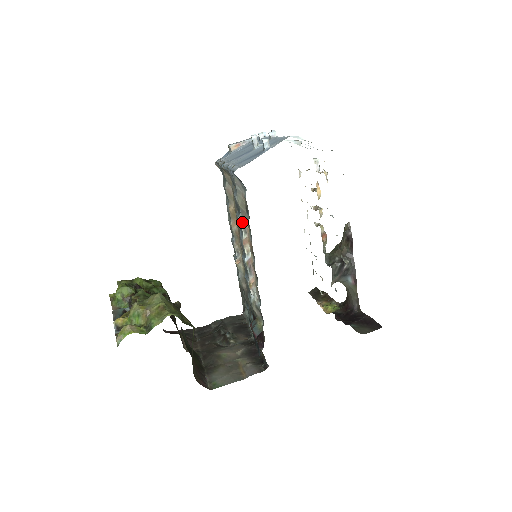
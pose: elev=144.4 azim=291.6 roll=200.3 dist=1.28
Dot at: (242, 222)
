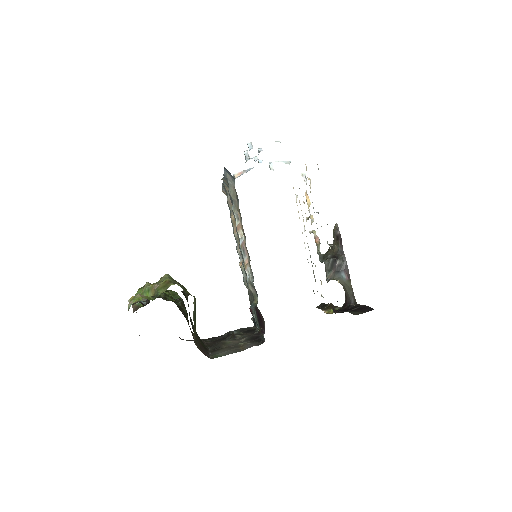
Dot at: (235, 210)
